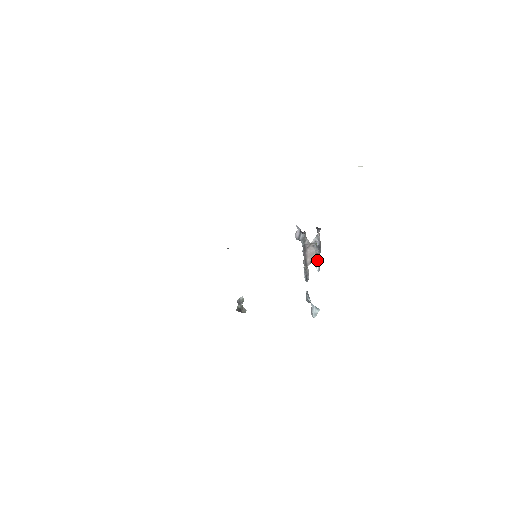
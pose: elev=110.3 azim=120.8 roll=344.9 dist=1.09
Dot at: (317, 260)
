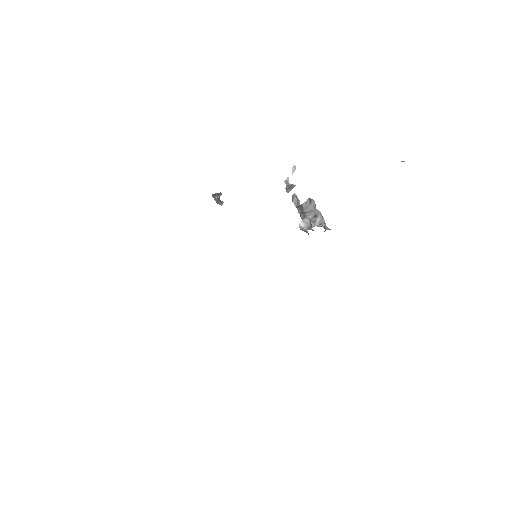
Dot at: (312, 204)
